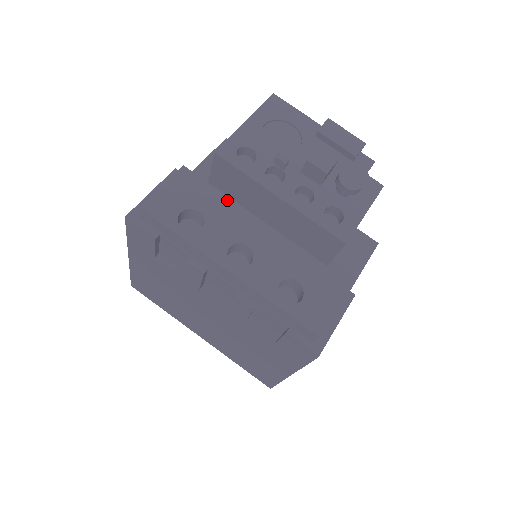
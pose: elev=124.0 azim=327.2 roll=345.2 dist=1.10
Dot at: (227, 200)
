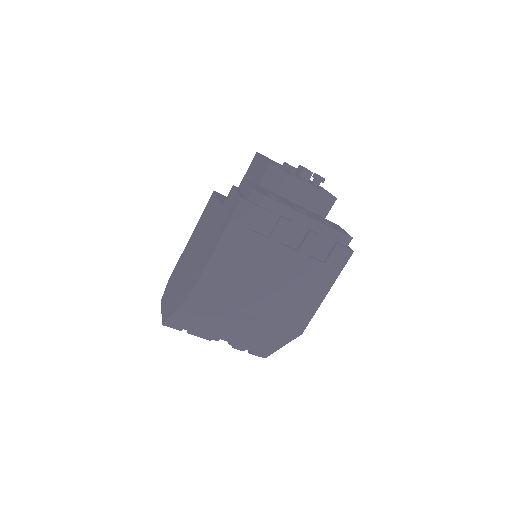
Dot at: (273, 193)
